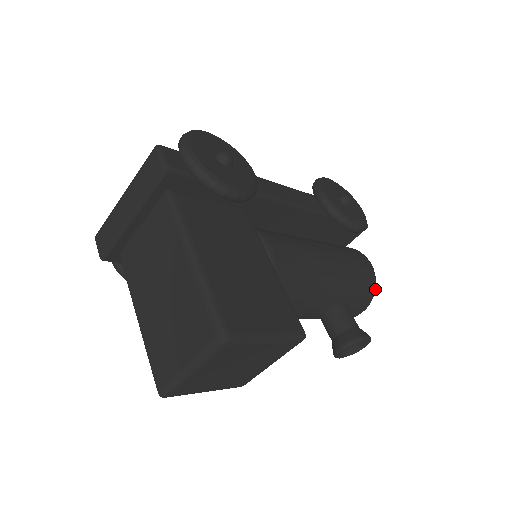
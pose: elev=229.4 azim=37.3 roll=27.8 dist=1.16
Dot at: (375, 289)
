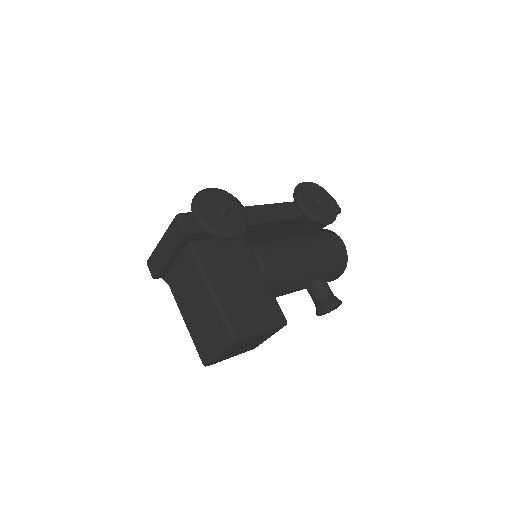
Dot at: (347, 261)
